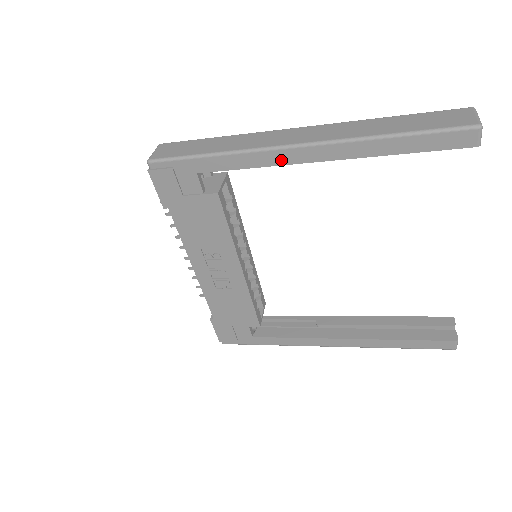
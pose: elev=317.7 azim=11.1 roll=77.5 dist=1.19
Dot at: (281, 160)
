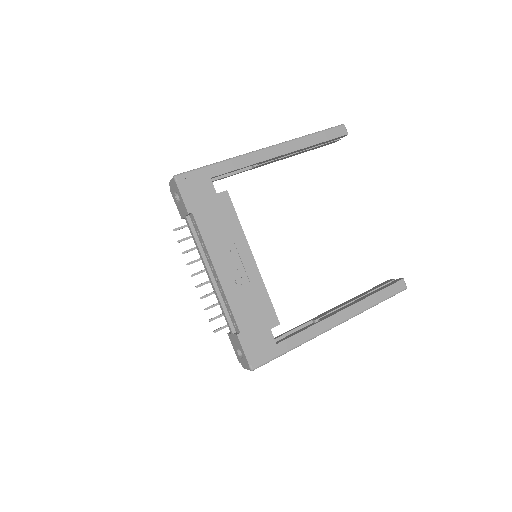
Dot at: (261, 158)
